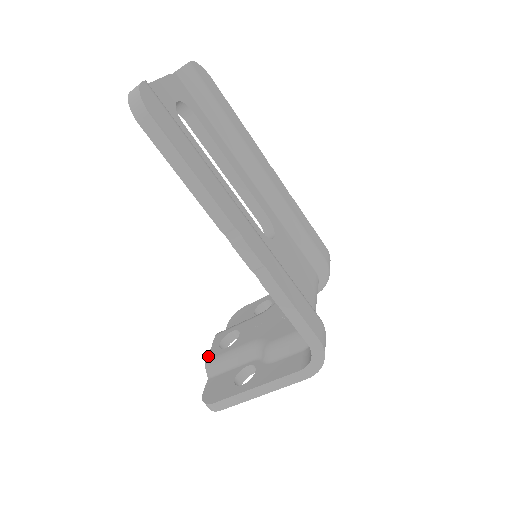
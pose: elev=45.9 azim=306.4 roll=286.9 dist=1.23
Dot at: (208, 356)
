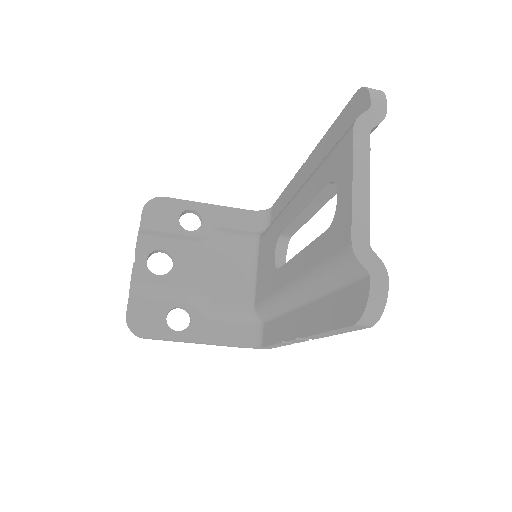
Dot at: (134, 273)
